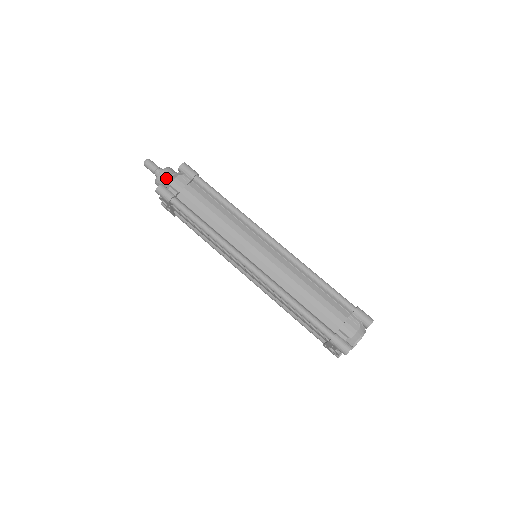
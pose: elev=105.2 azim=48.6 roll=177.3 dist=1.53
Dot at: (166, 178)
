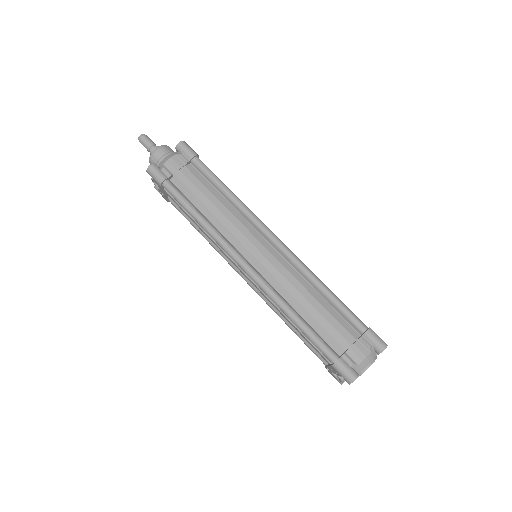
Dot at: (161, 157)
